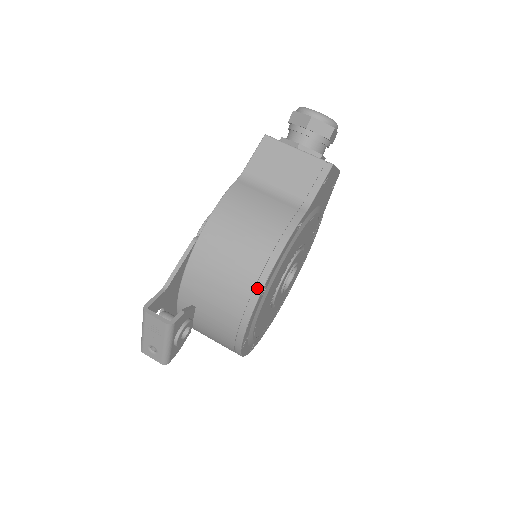
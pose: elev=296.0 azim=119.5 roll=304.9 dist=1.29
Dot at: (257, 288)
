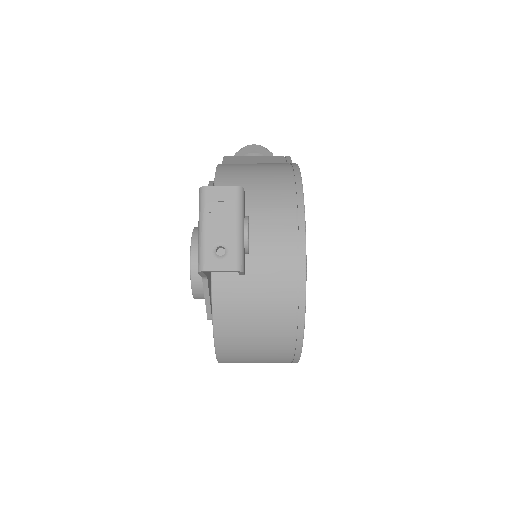
Dot at: (297, 189)
